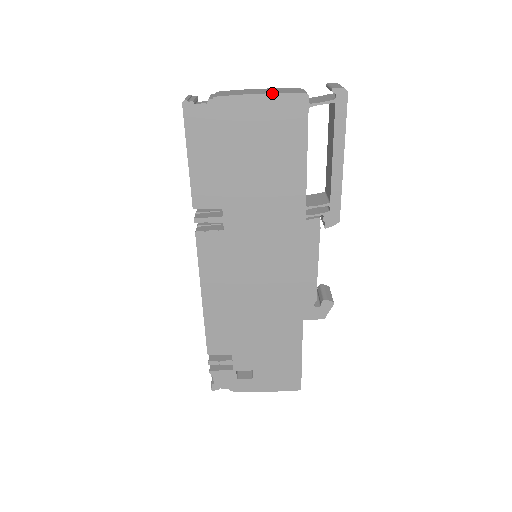
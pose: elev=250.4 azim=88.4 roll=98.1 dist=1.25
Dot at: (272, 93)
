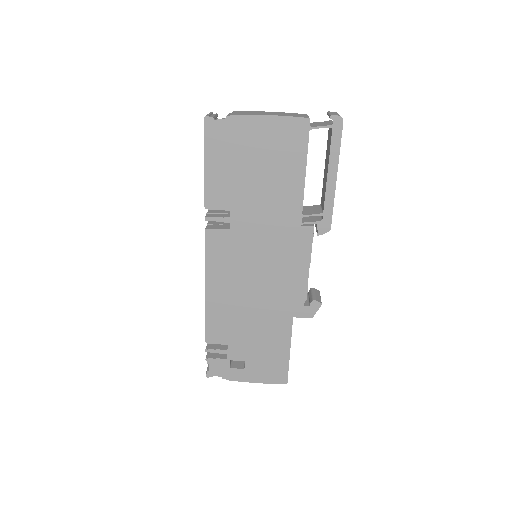
Dot at: (280, 115)
